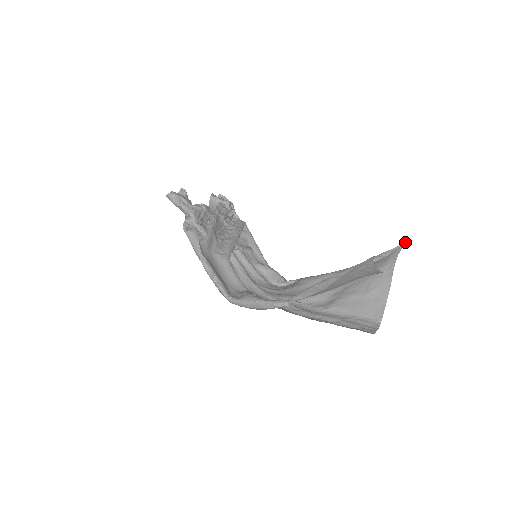
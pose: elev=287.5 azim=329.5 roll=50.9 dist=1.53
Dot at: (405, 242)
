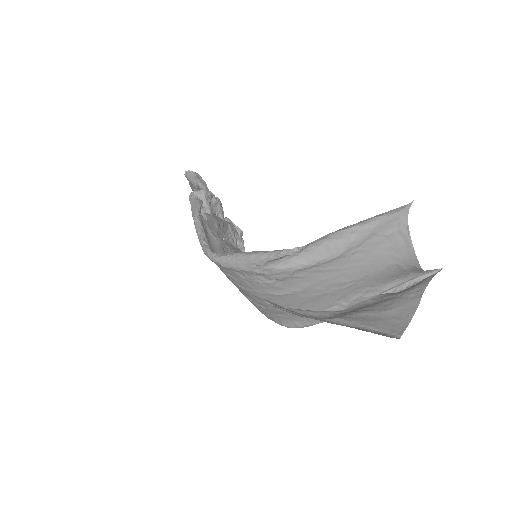
Dot at: (441, 268)
